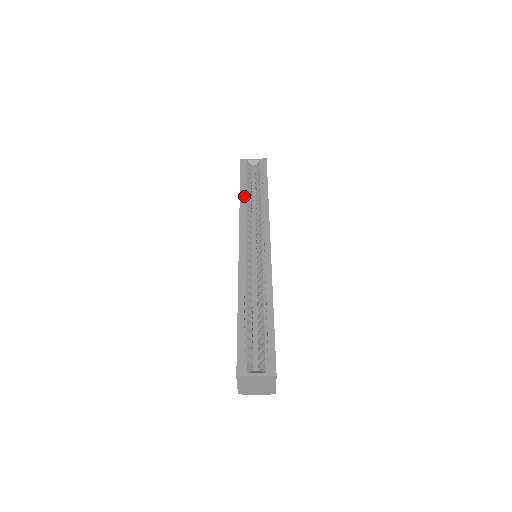
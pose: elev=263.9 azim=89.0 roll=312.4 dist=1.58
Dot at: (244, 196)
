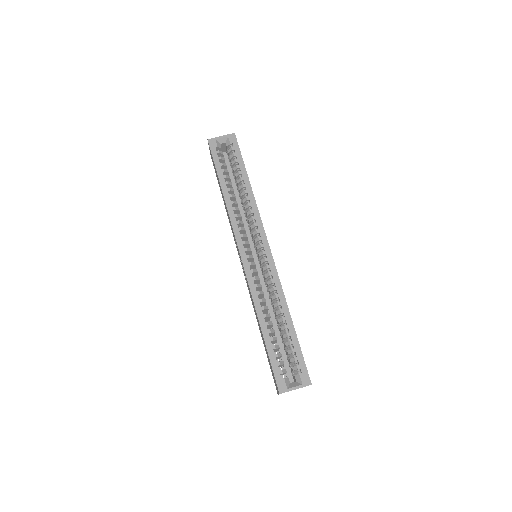
Dot at: (227, 192)
